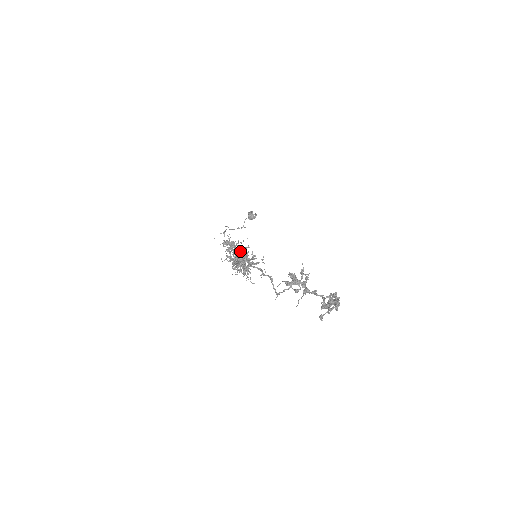
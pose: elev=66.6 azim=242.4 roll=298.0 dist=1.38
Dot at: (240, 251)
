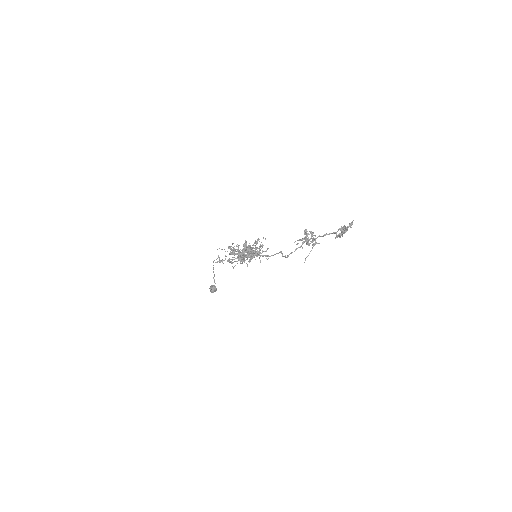
Dot at: occluded
